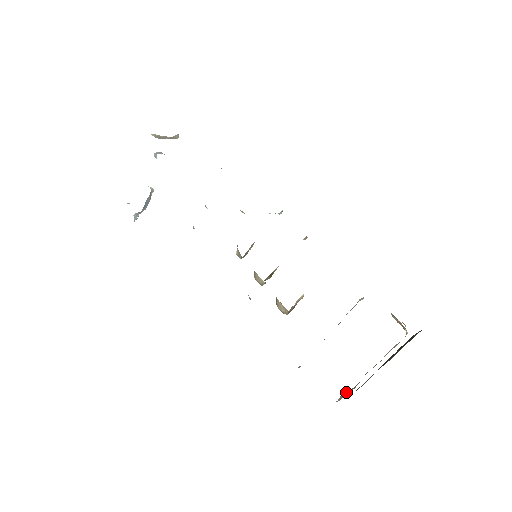
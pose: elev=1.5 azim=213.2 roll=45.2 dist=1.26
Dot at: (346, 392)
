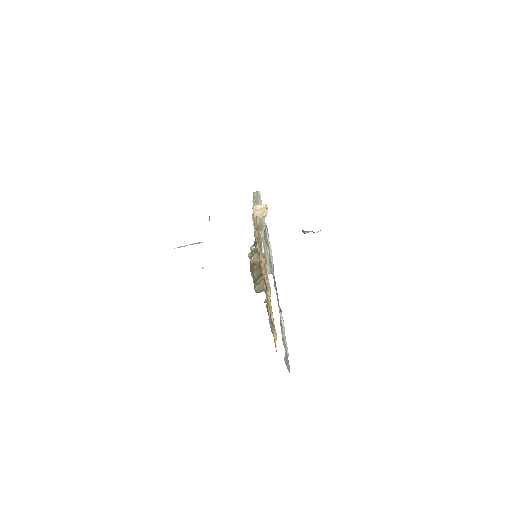
Dot at: occluded
